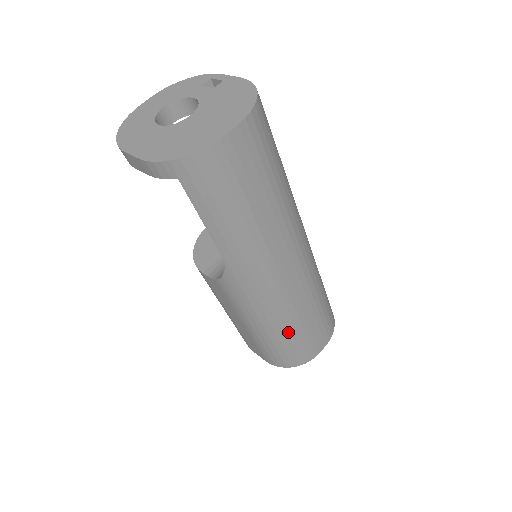
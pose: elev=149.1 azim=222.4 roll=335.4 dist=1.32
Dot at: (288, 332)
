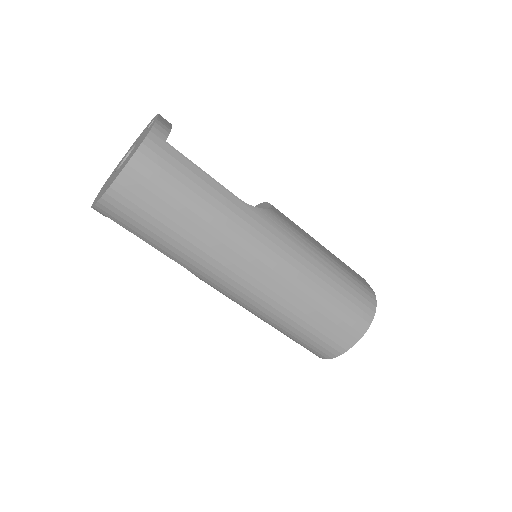
Dot at: (292, 327)
